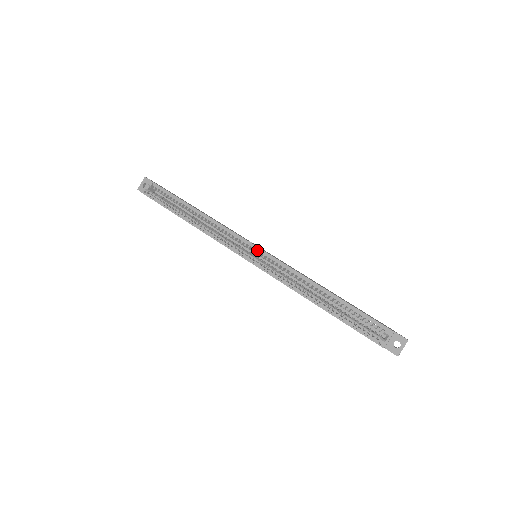
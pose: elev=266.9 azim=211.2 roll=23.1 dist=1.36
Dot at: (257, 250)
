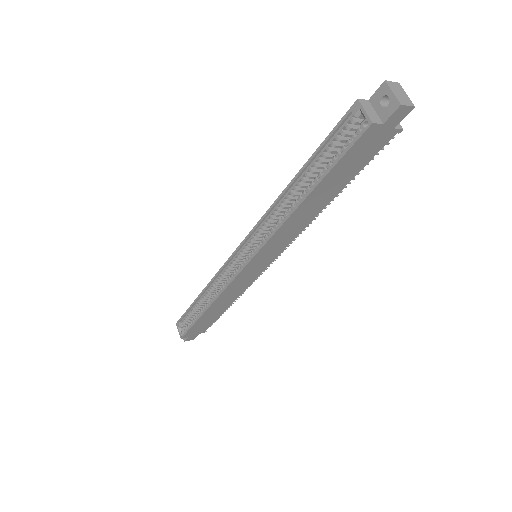
Dot at: (242, 249)
